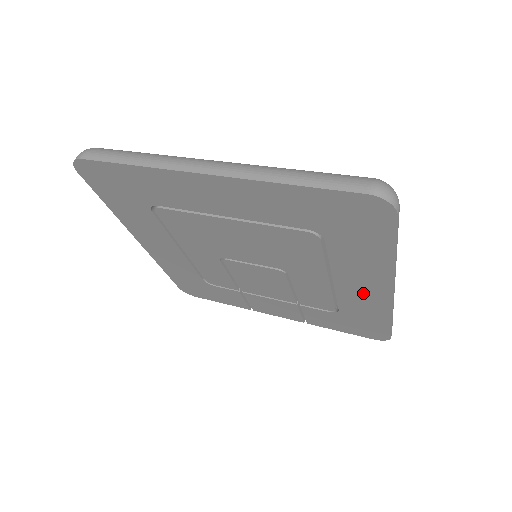
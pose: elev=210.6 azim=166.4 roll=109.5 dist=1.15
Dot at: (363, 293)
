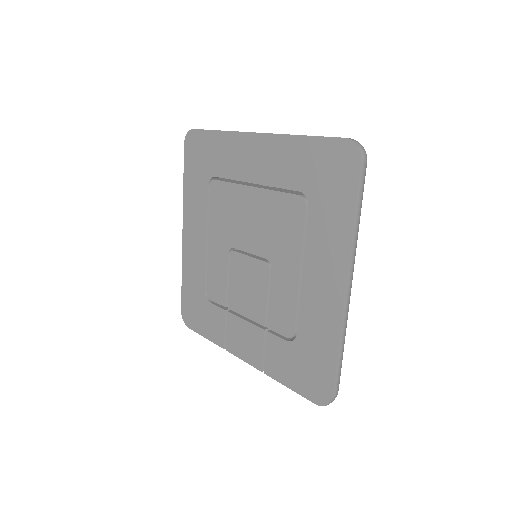
Dot at: (322, 294)
